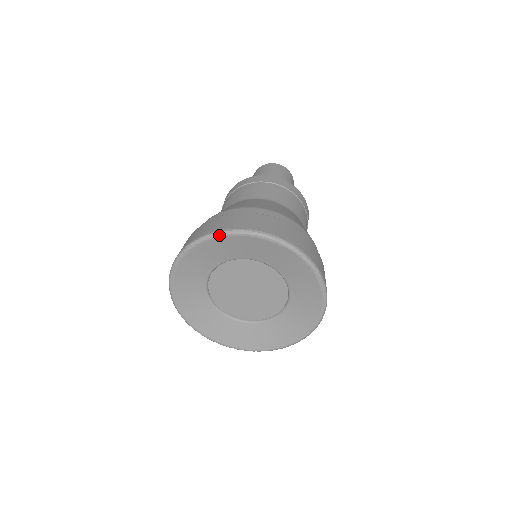
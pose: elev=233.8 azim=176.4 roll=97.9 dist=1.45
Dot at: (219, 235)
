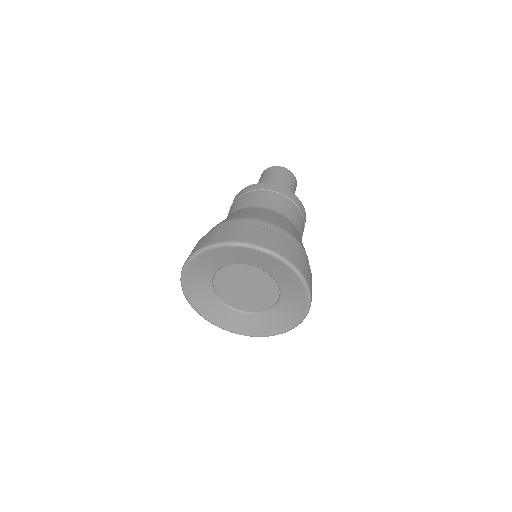
Dot at: (189, 261)
